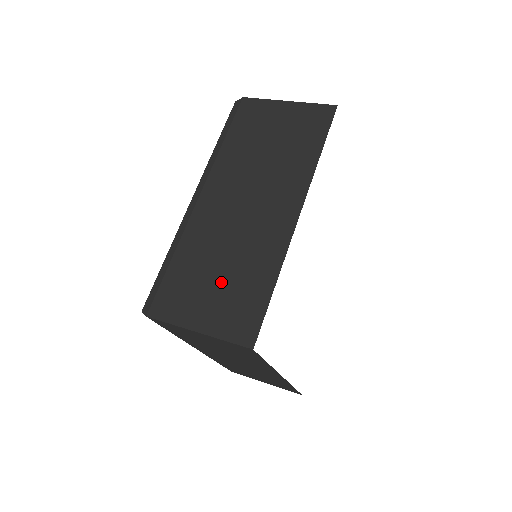
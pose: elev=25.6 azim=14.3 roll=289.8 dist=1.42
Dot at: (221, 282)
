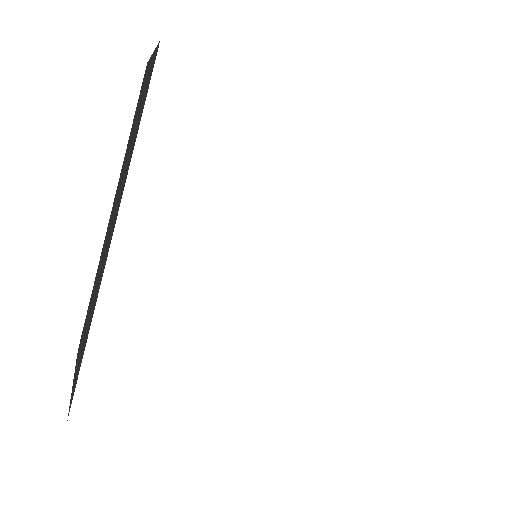
Dot at: (86, 329)
